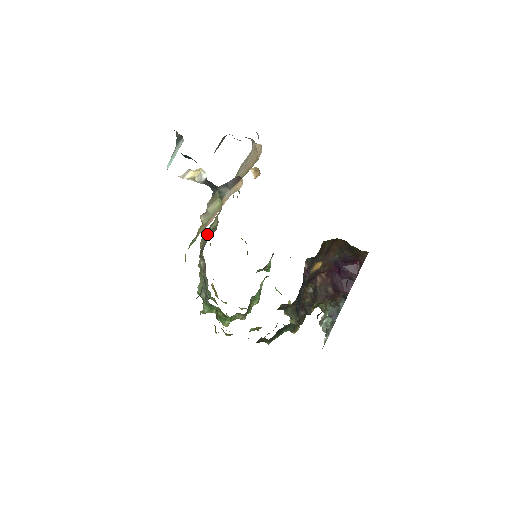
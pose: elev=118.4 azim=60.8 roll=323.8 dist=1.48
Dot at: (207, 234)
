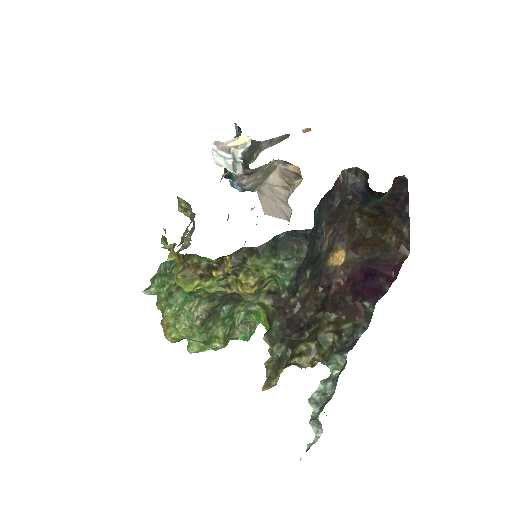
Dot at: occluded
